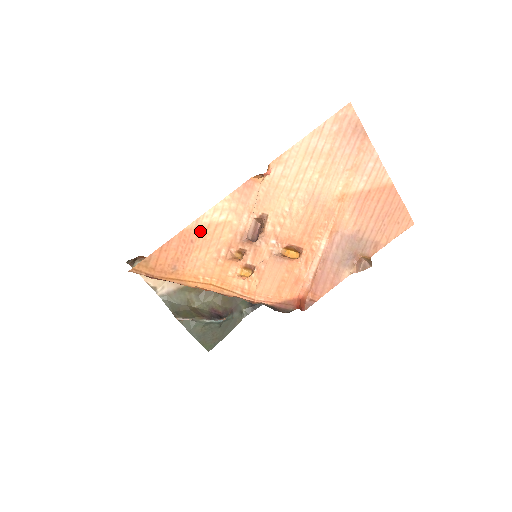
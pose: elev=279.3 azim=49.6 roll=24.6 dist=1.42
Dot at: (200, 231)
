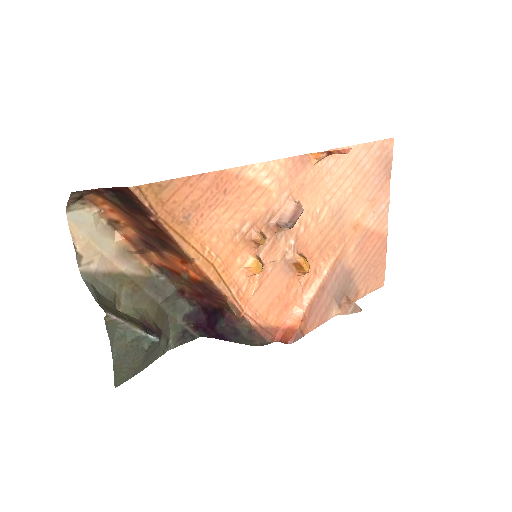
Dot at: (239, 183)
